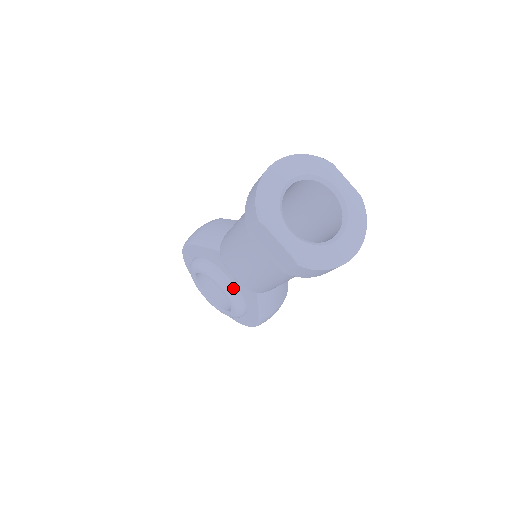
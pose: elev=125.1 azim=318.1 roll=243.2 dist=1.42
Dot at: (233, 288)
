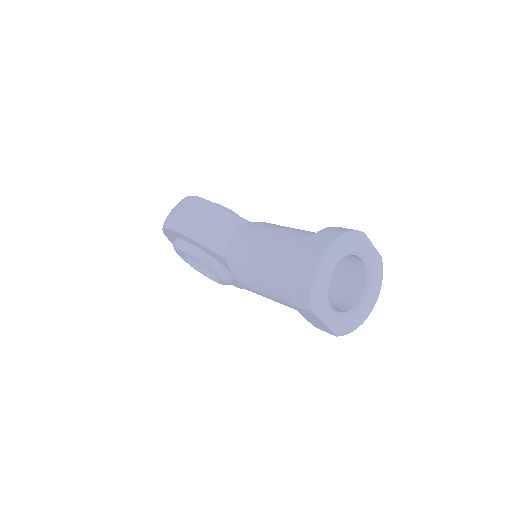
Dot at: (228, 275)
